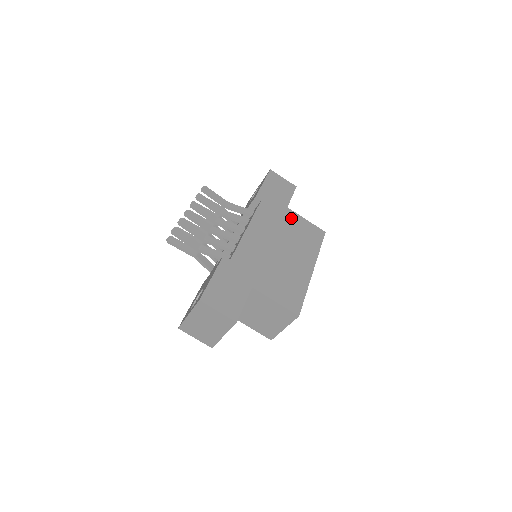
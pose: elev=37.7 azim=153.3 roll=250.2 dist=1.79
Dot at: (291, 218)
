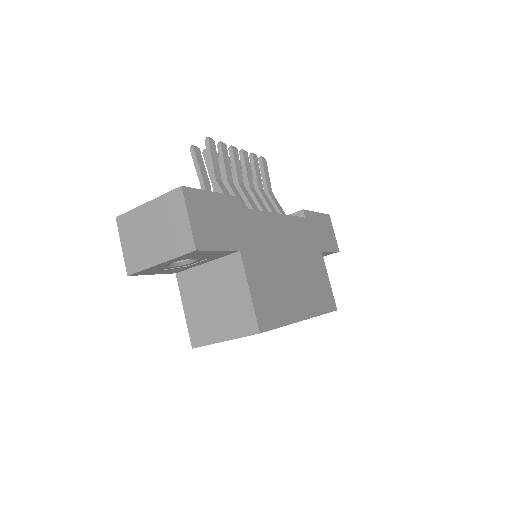
Dot at: (318, 261)
